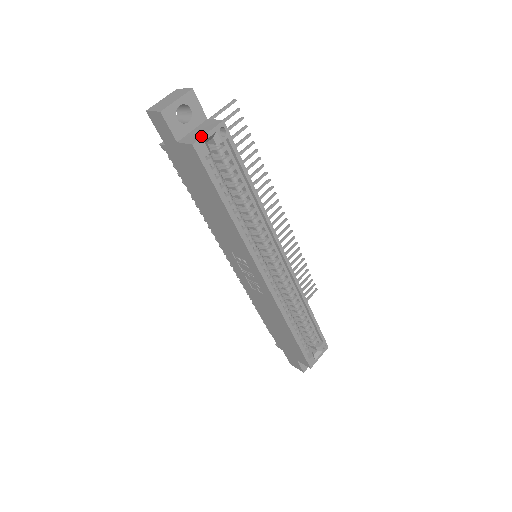
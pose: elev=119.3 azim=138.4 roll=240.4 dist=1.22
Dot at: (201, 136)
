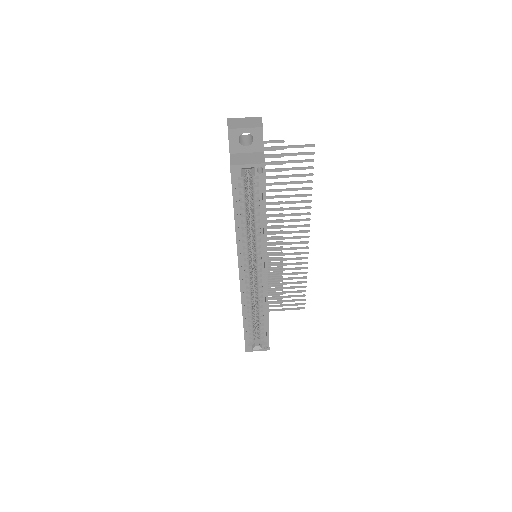
Dot at: (241, 163)
